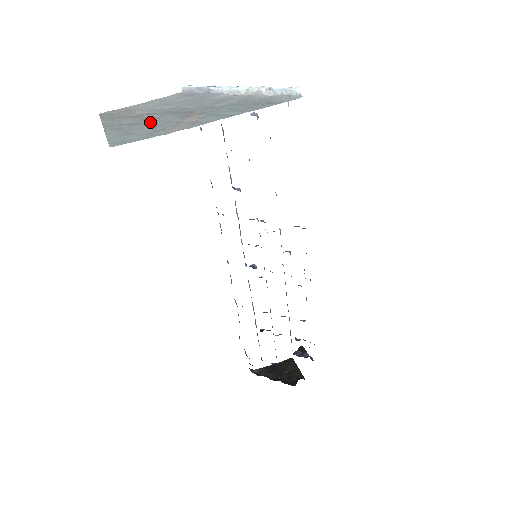
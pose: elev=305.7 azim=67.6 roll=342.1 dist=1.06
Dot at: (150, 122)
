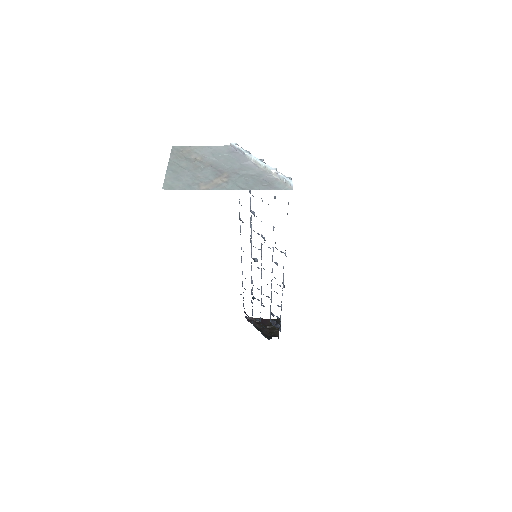
Dot at: (195, 172)
